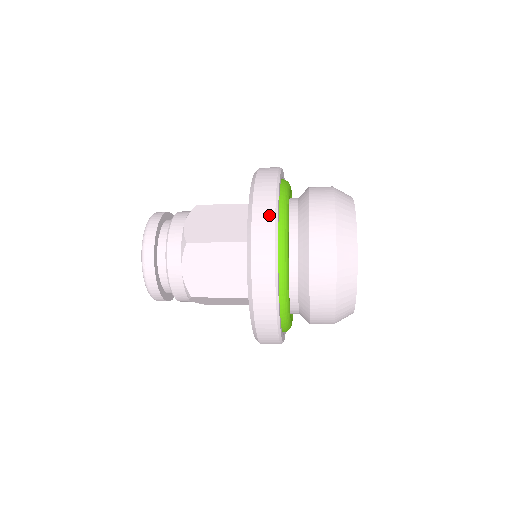
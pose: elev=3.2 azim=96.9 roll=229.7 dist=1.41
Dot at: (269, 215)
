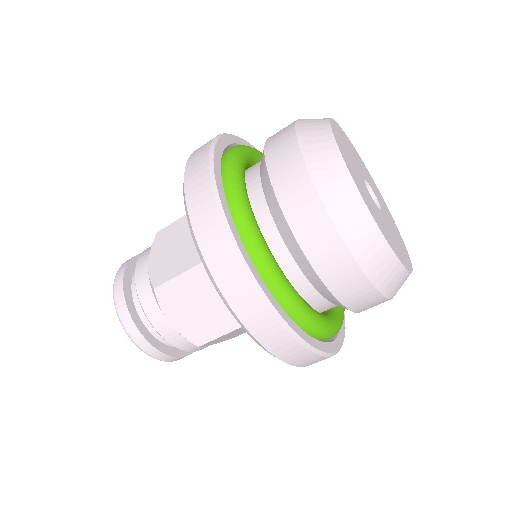
Dot at: (210, 211)
